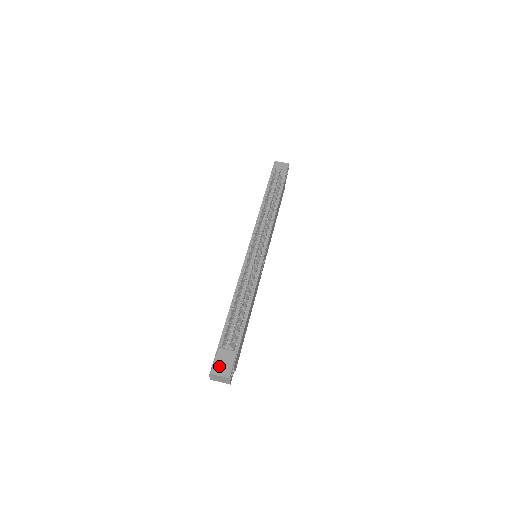
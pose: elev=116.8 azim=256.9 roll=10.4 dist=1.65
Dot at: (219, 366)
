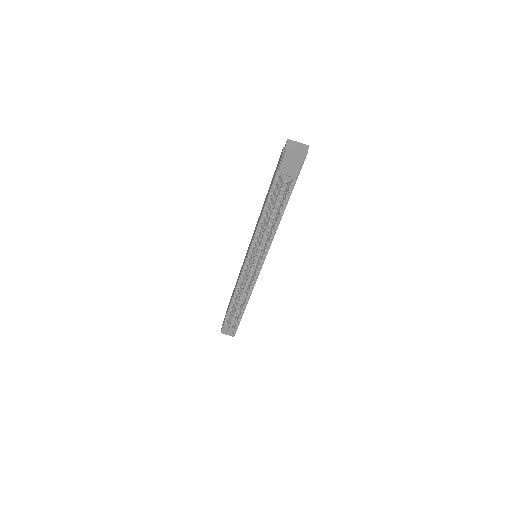
Dot at: occluded
